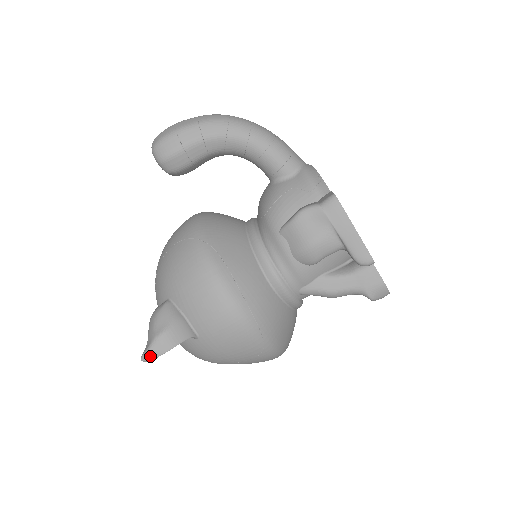
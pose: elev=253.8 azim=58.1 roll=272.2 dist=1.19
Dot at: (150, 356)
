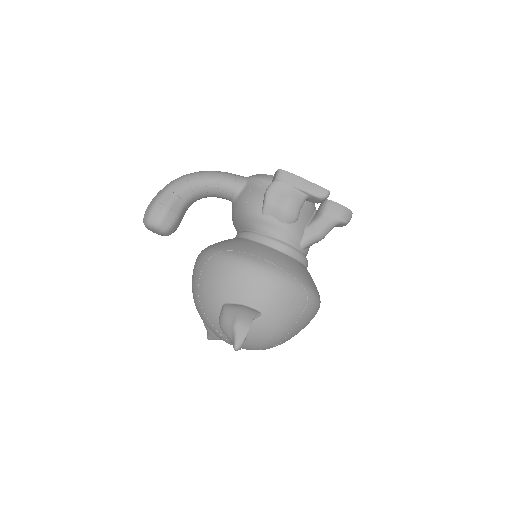
Dot at: (240, 341)
